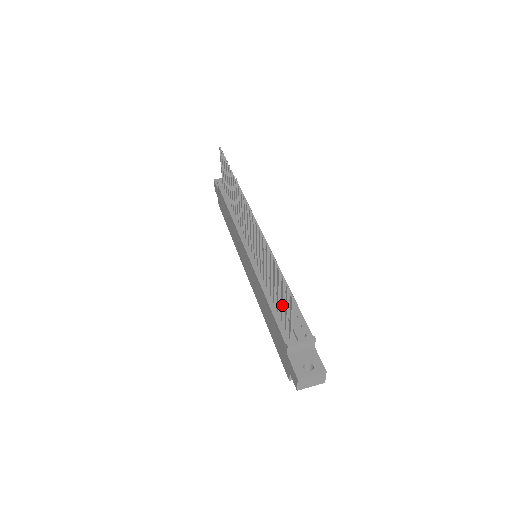
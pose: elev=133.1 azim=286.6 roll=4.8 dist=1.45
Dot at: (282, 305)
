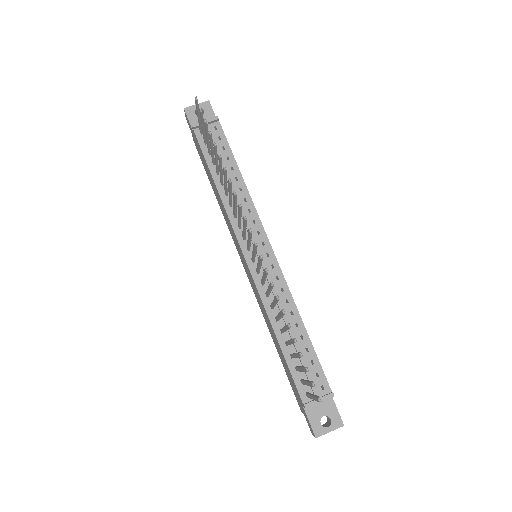
Dot at: (300, 371)
